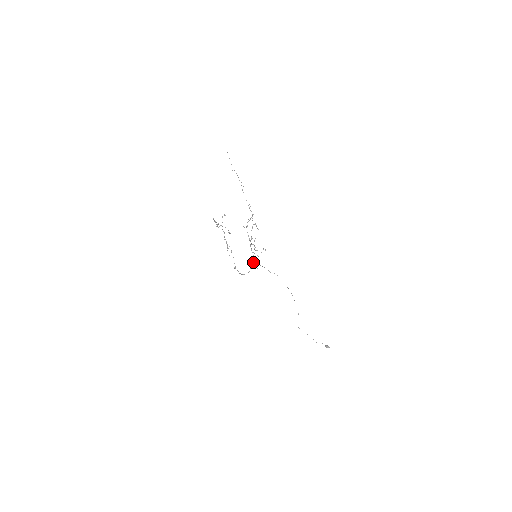
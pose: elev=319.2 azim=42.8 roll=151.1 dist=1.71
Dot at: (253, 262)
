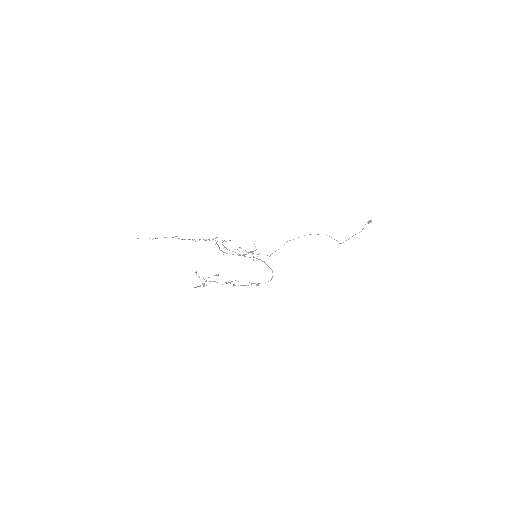
Dot at: (264, 262)
